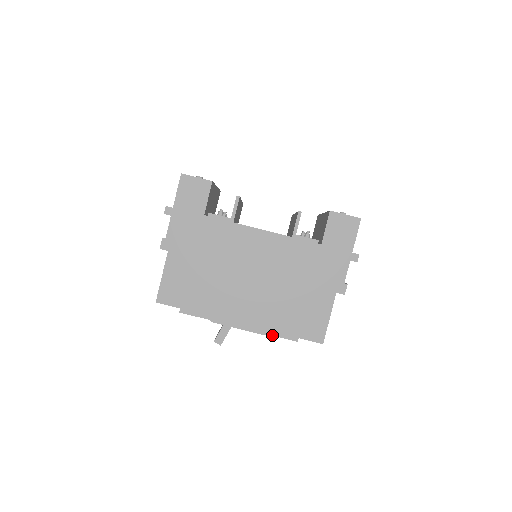
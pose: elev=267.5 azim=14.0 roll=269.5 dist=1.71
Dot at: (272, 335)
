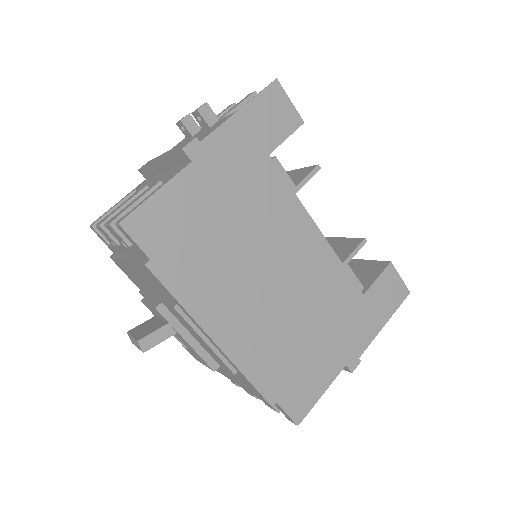
Dot at: (249, 380)
